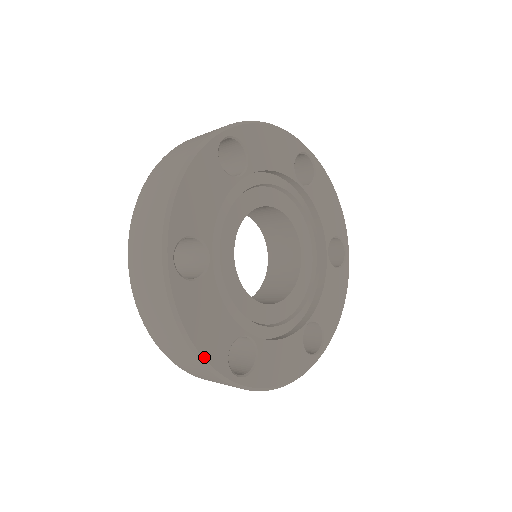
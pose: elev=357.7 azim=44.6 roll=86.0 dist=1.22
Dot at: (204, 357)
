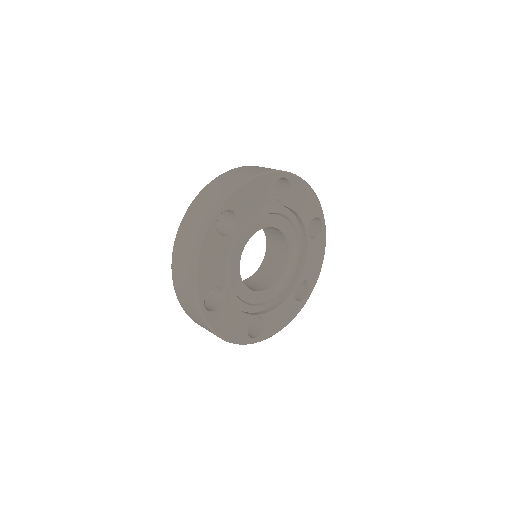
Dot at: (234, 341)
